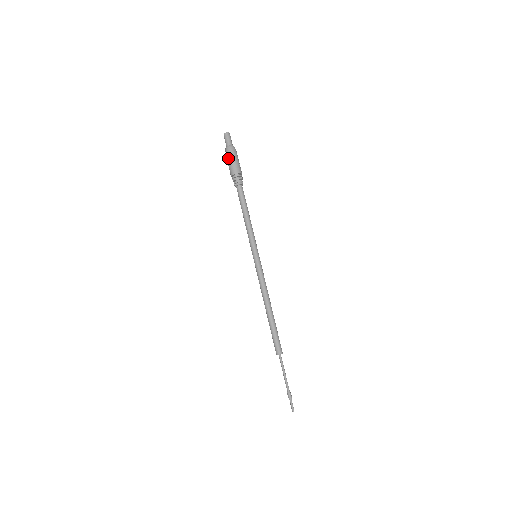
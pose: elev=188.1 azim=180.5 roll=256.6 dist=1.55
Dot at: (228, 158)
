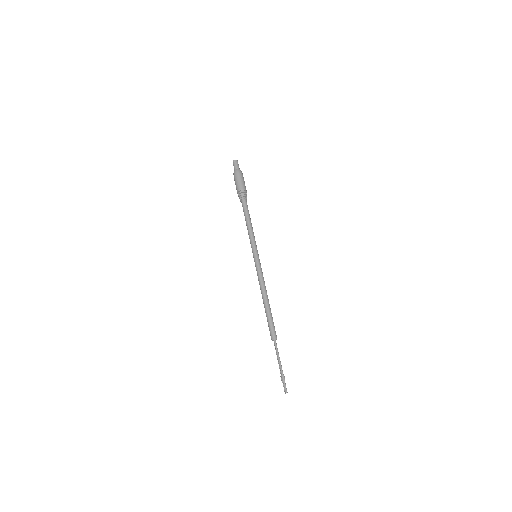
Dot at: (236, 178)
